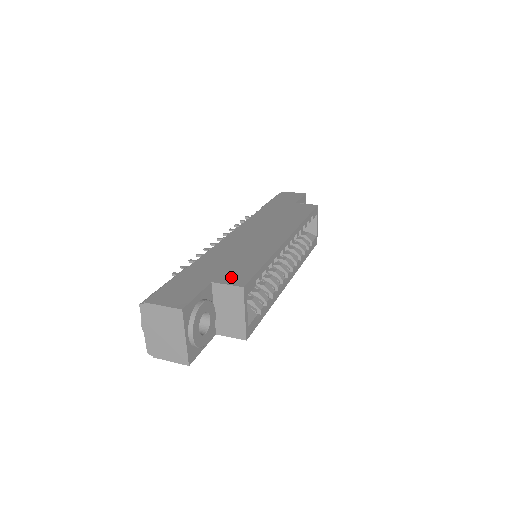
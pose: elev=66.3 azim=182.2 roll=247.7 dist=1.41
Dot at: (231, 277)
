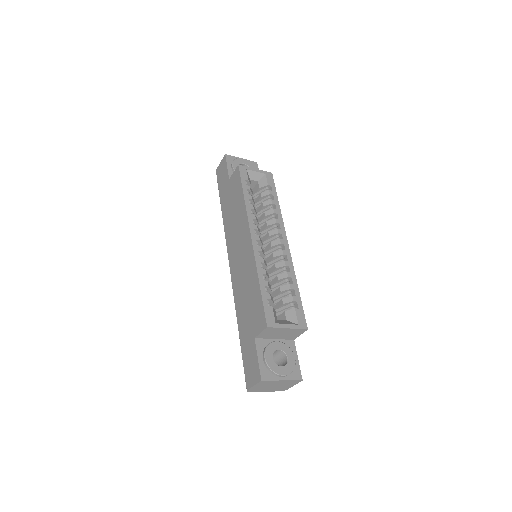
Dot at: (257, 323)
